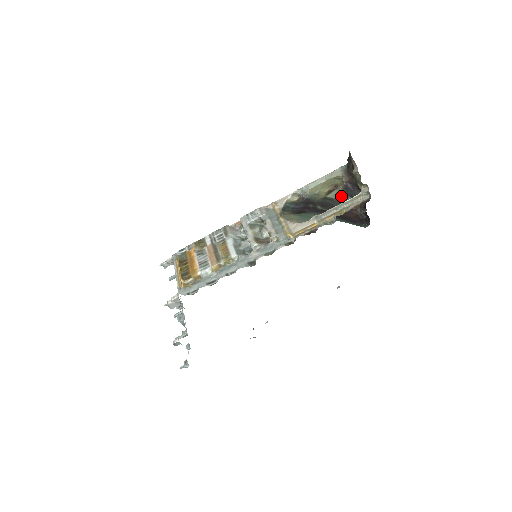
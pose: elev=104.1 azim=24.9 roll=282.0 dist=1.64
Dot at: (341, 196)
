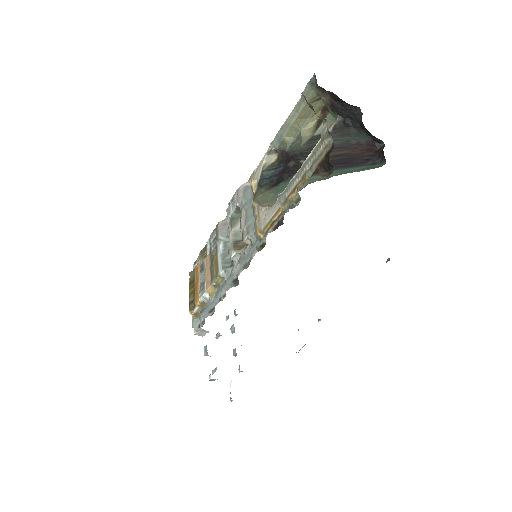
Dot at: (336, 123)
